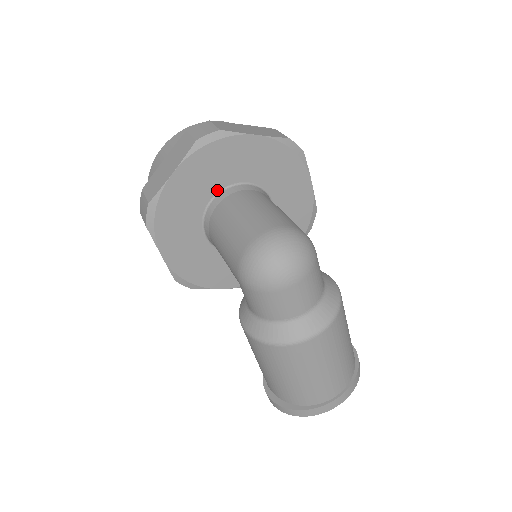
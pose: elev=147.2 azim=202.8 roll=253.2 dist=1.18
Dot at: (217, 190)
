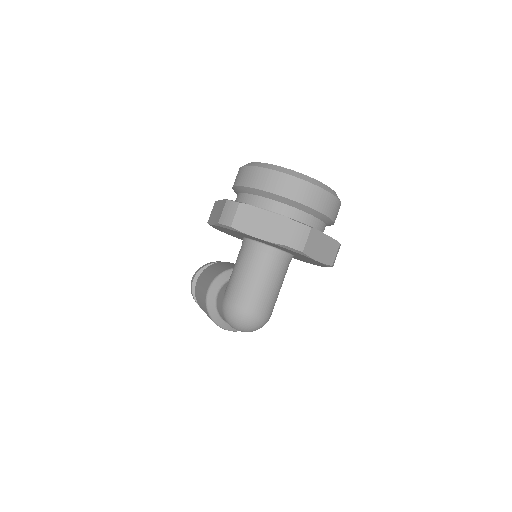
Dot at: (271, 245)
